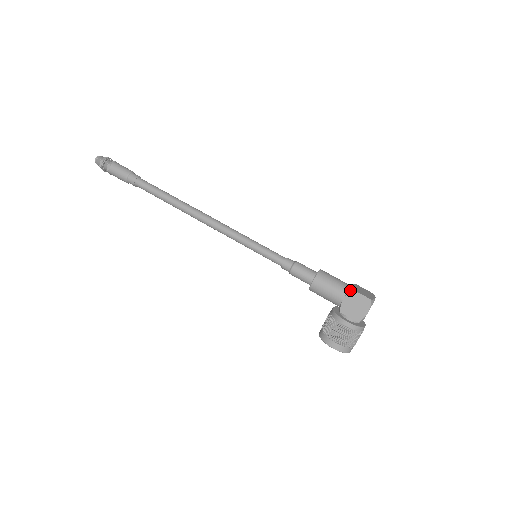
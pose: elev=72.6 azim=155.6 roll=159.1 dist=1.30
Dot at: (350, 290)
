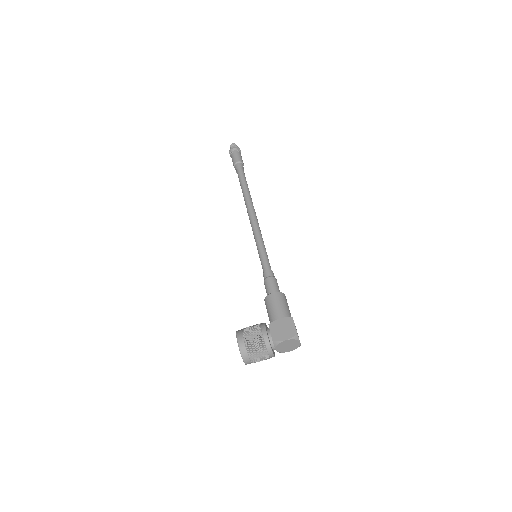
Dot at: (291, 317)
